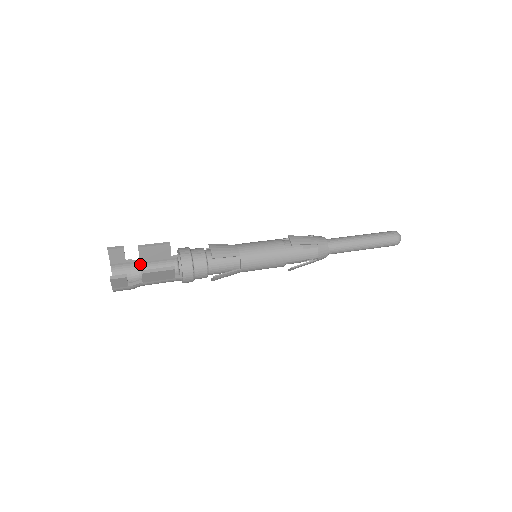
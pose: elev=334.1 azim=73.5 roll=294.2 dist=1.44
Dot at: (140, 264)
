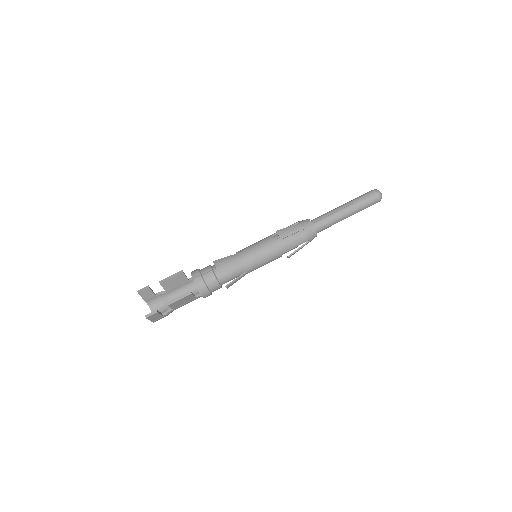
Dot at: (167, 293)
